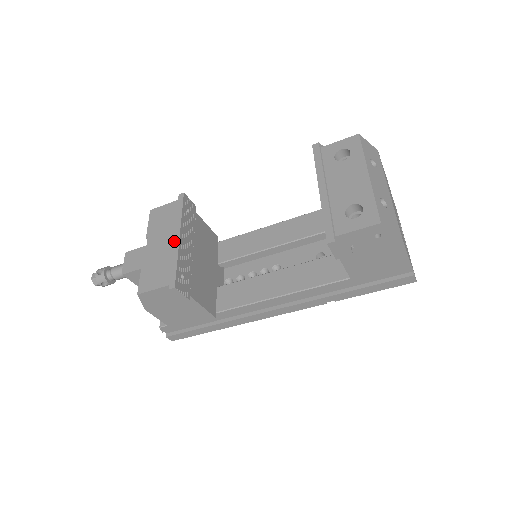
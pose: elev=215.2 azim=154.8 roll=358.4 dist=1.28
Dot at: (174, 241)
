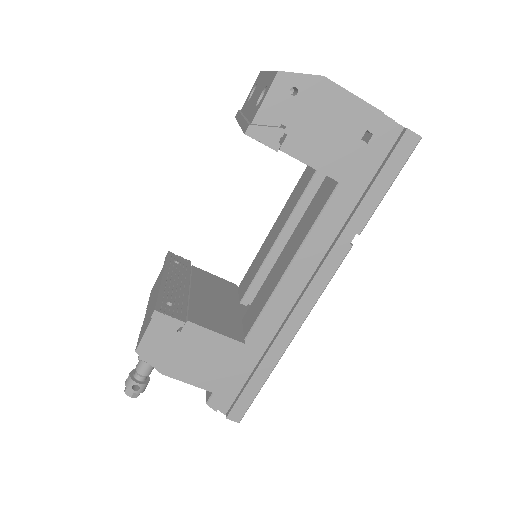
Dot at: (159, 284)
